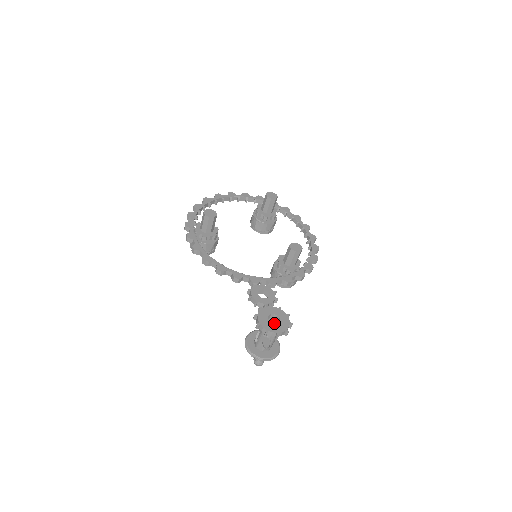
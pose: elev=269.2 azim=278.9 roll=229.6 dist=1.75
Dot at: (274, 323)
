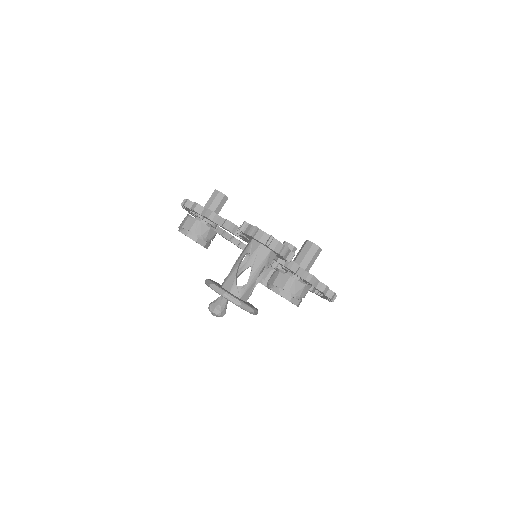
Dot at: occluded
